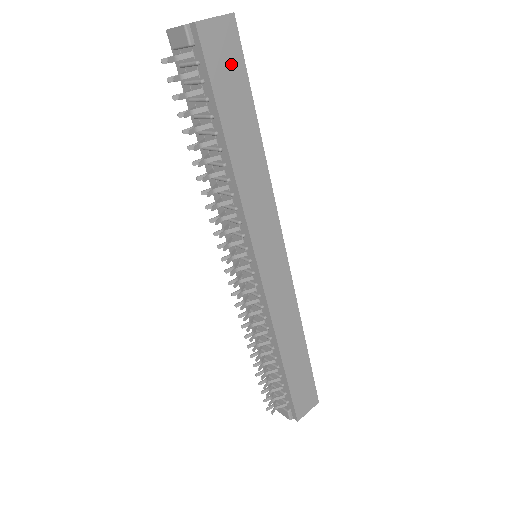
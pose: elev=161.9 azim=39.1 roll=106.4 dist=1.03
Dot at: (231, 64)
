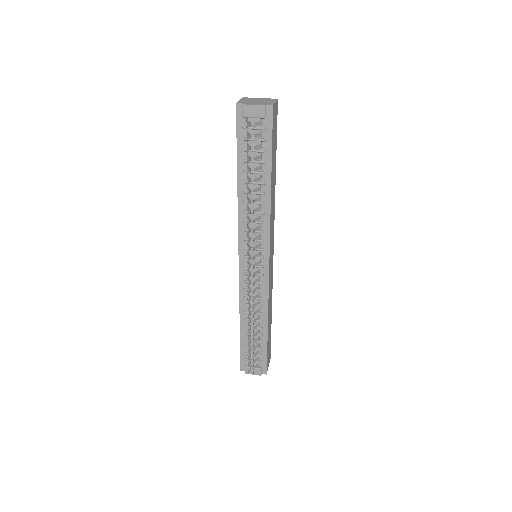
Dot at: (275, 130)
